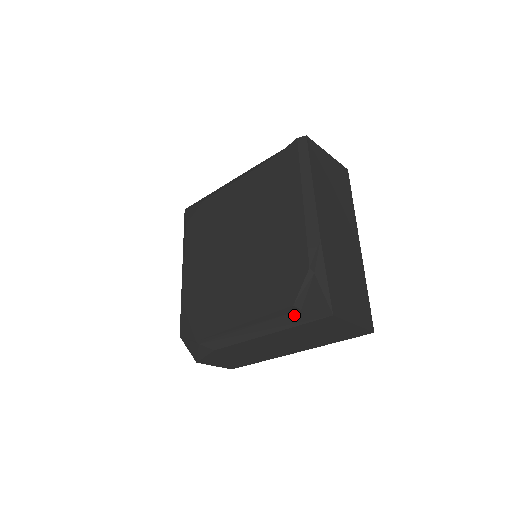
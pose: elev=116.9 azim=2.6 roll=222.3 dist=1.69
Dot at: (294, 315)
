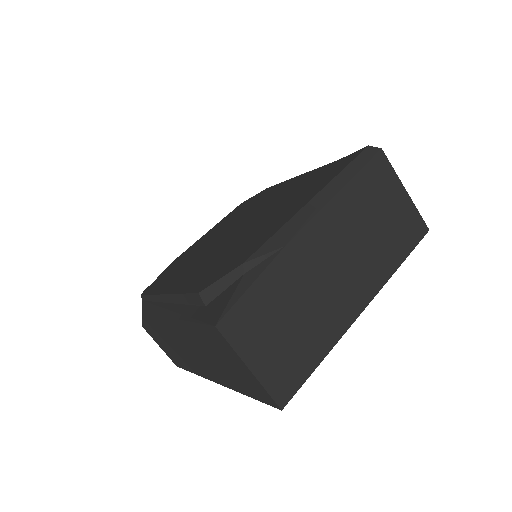
Dot at: (198, 309)
